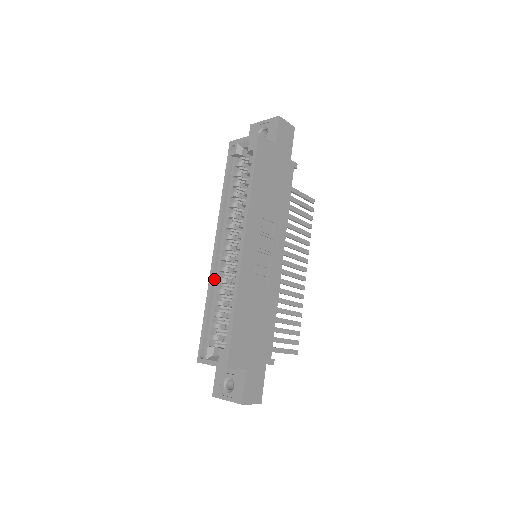
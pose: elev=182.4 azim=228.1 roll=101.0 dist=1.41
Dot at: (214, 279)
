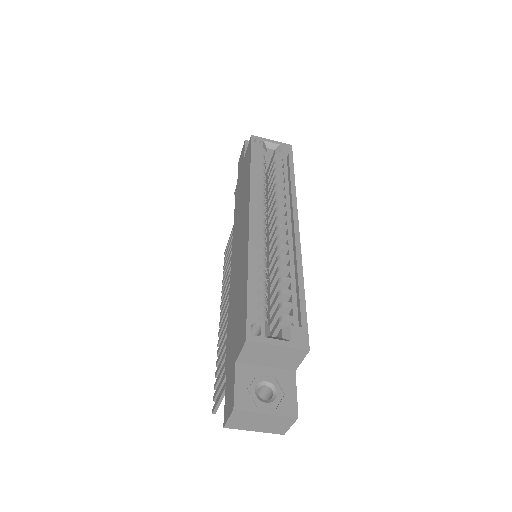
Dot at: (253, 248)
